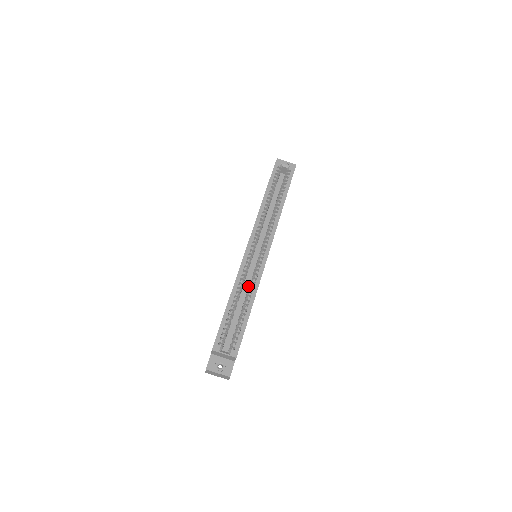
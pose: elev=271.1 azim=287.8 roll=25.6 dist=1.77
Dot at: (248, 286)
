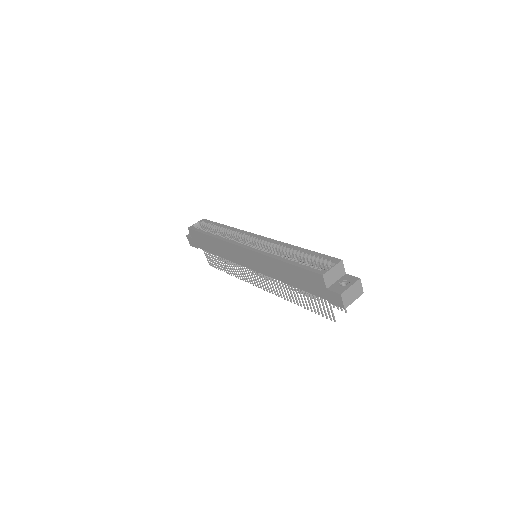
Dot at: occluded
